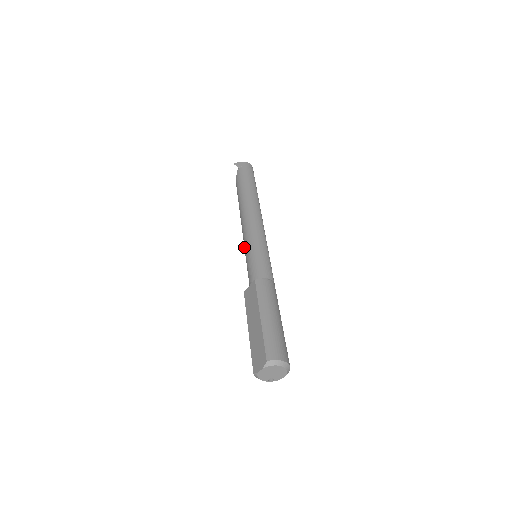
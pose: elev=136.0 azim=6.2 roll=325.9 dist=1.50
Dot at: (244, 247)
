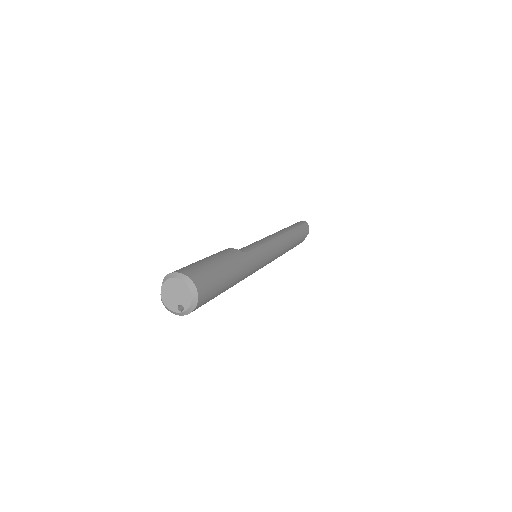
Dot at: occluded
